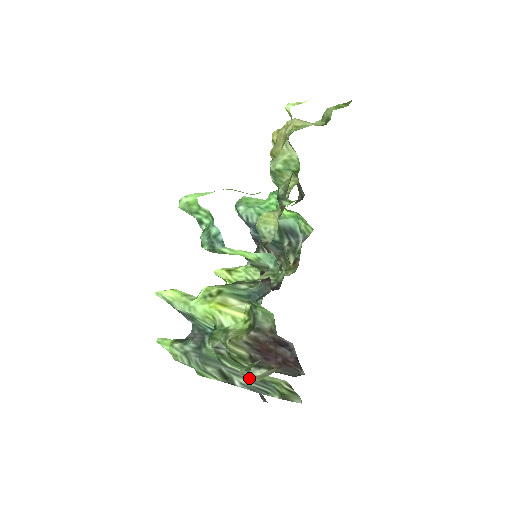
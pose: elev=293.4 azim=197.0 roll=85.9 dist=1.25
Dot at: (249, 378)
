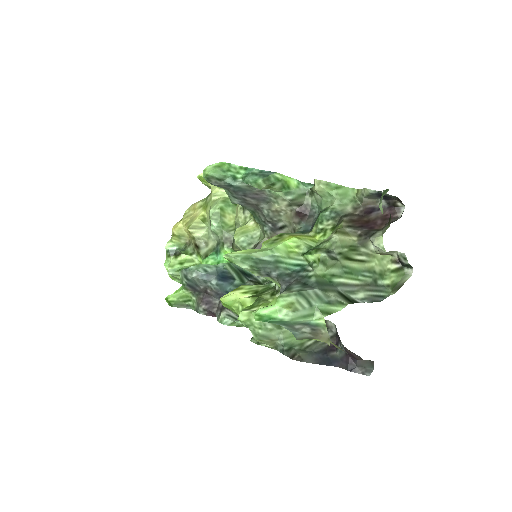
Dot at: (380, 235)
